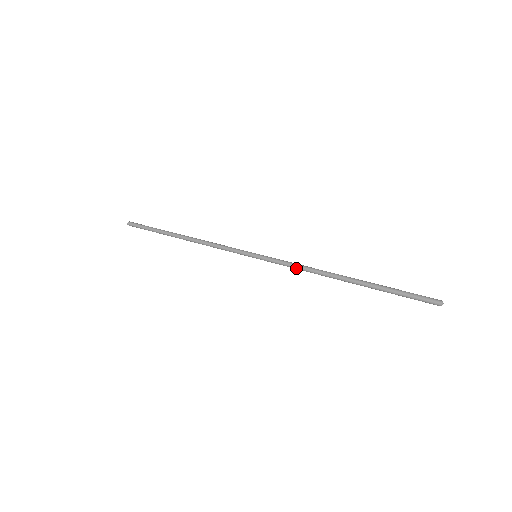
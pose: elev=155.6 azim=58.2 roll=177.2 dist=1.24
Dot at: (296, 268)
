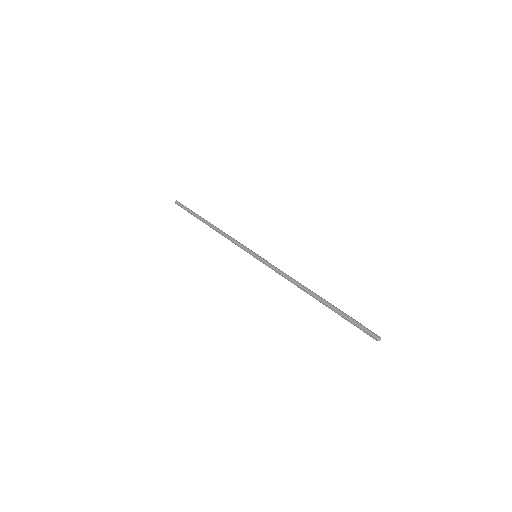
Dot at: (281, 274)
